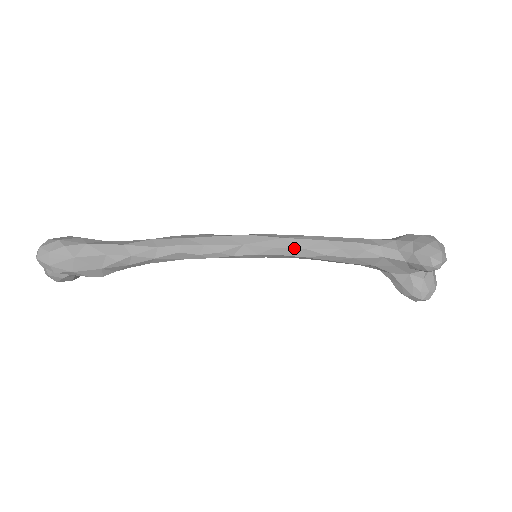
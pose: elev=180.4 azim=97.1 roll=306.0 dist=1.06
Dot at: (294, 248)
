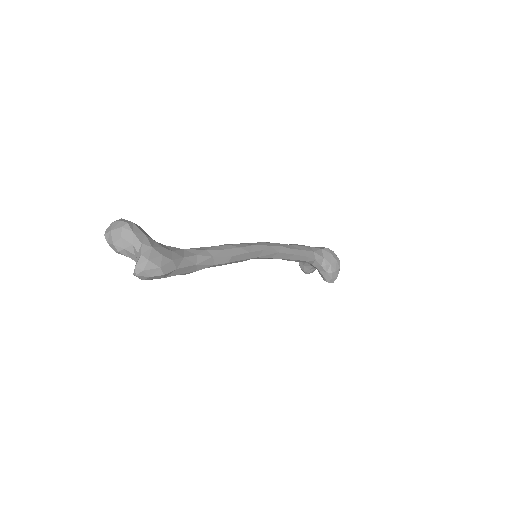
Dot at: occluded
